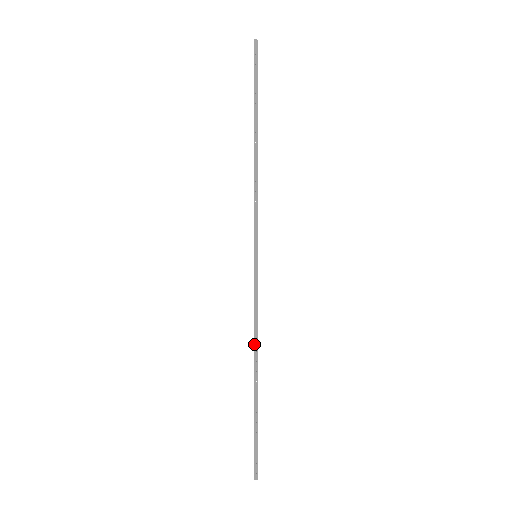
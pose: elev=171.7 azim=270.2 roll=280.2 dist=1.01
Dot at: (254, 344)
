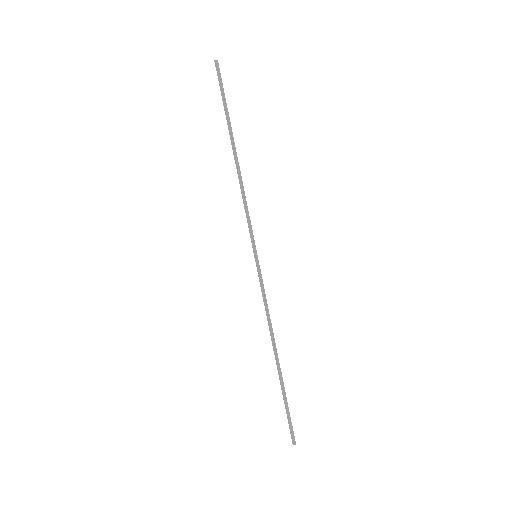
Dot at: occluded
